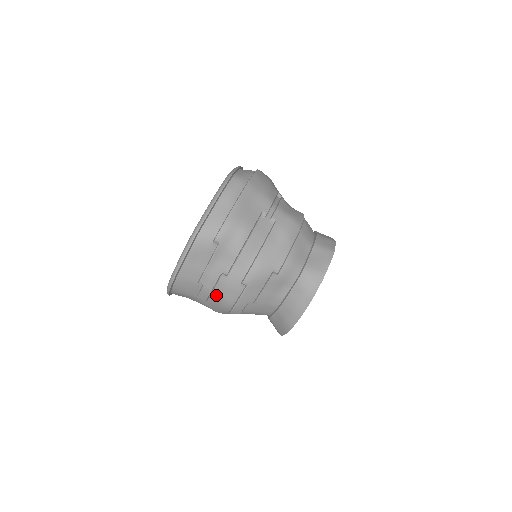
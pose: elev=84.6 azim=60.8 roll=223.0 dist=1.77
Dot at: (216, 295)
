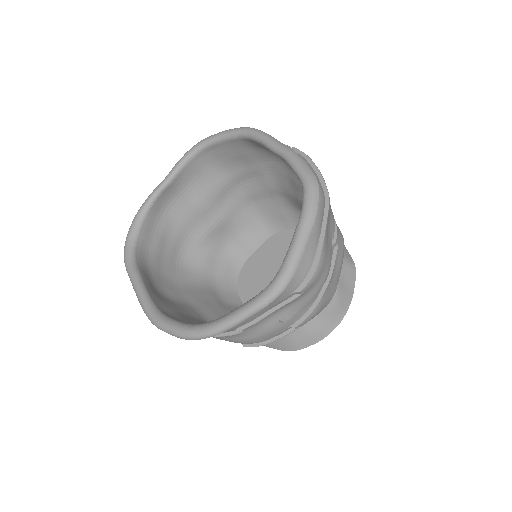
Dot at: (247, 336)
